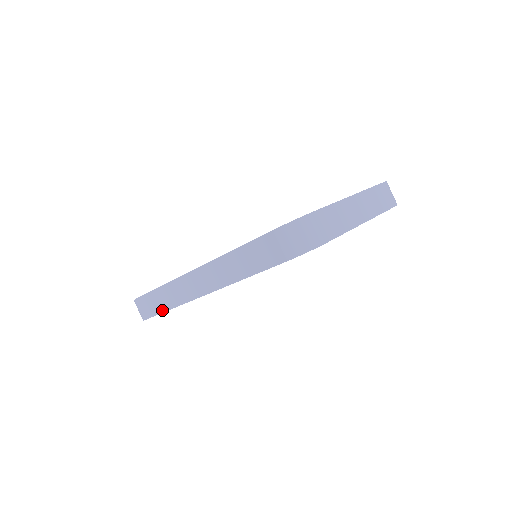
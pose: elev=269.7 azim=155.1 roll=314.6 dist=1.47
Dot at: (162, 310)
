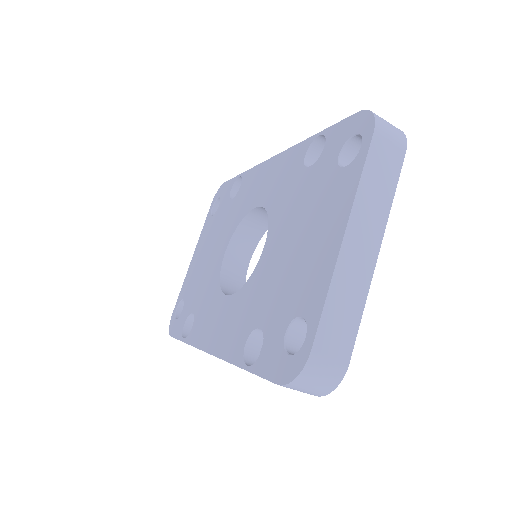
Dot at: occluded
